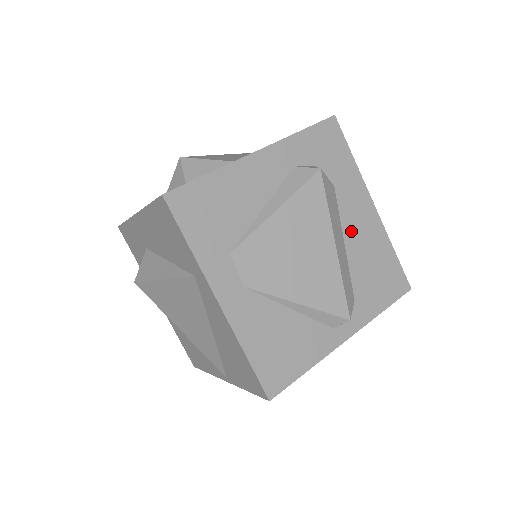
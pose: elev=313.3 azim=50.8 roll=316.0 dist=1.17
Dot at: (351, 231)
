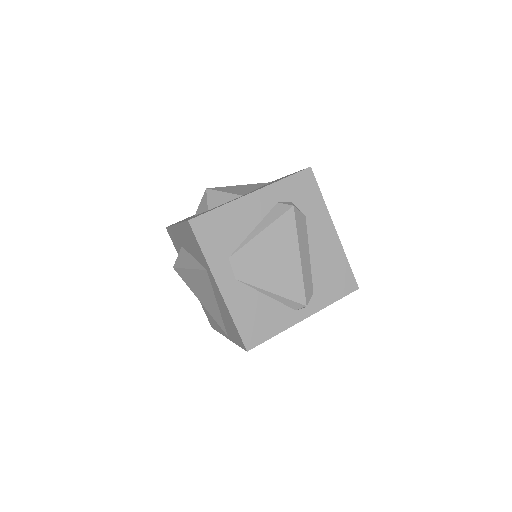
Dot at: (315, 247)
